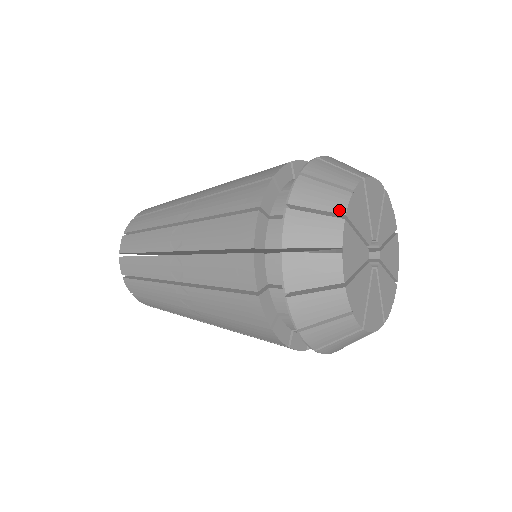
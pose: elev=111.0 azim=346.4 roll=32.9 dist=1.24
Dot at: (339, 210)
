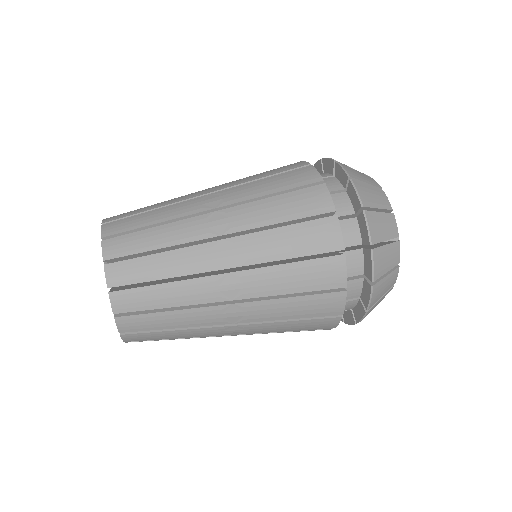
Dot at: (397, 263)
